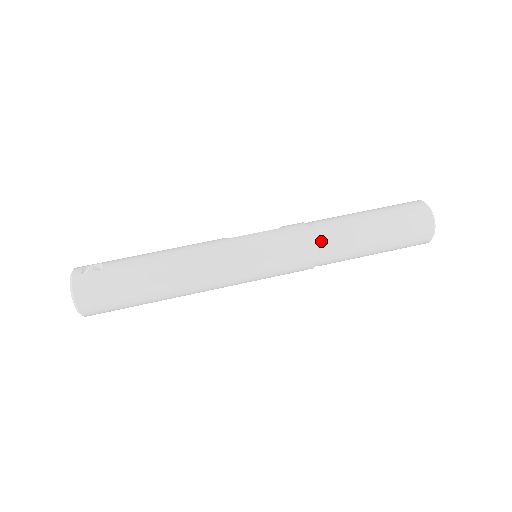
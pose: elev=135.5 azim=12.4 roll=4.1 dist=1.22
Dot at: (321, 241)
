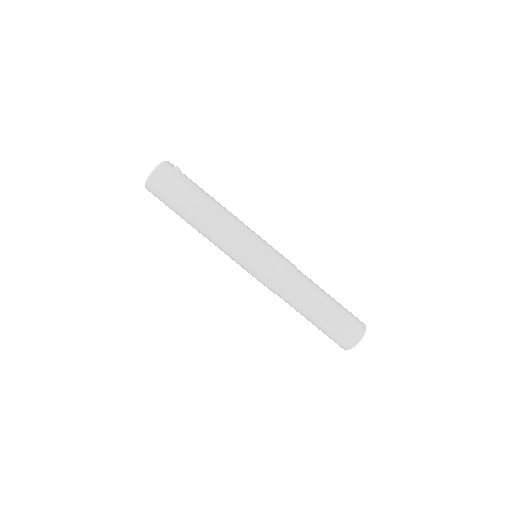
Dot at: (297, 282)
